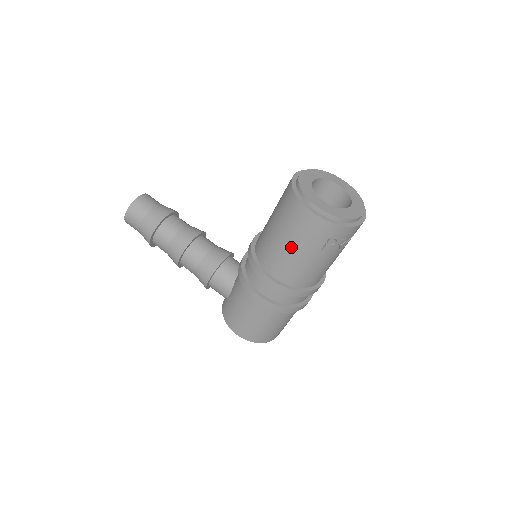
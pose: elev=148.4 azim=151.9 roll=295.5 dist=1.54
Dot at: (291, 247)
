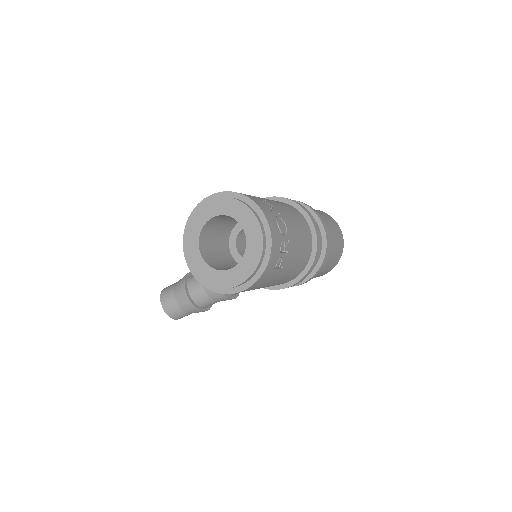
Dot at: (267, 286)
